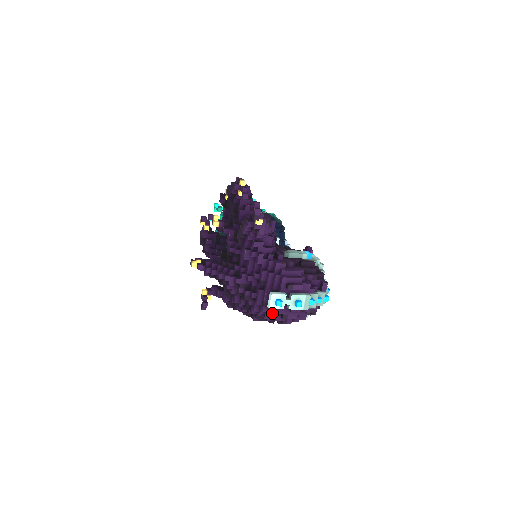
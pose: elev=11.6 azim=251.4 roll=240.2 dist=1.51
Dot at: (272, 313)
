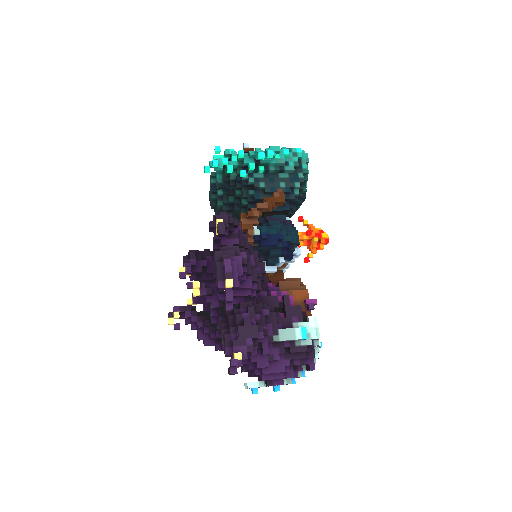
Dot at: occluded
